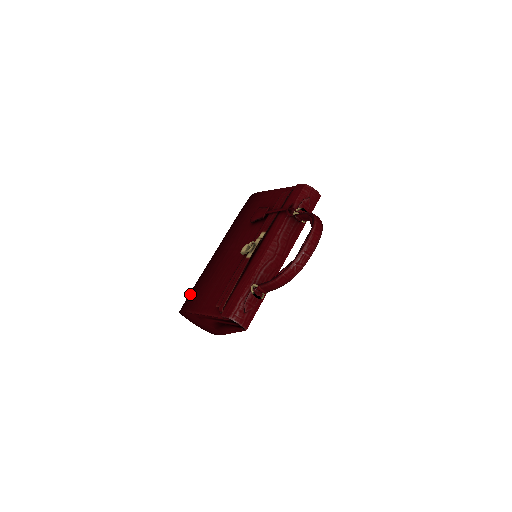
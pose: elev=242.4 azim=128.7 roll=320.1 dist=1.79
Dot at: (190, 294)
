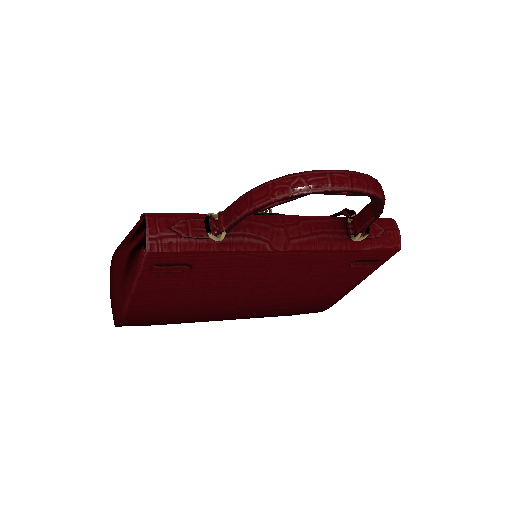
Dot at: occluded
